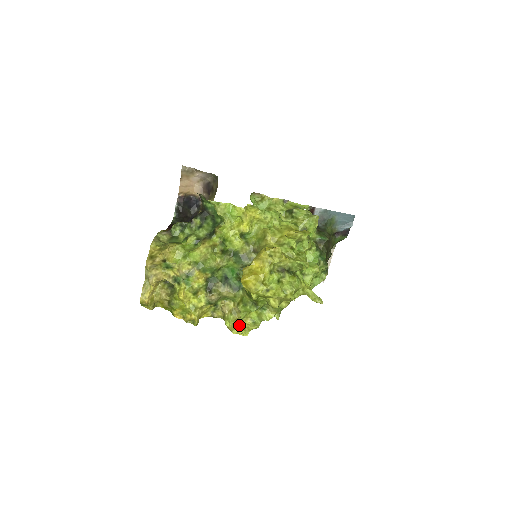
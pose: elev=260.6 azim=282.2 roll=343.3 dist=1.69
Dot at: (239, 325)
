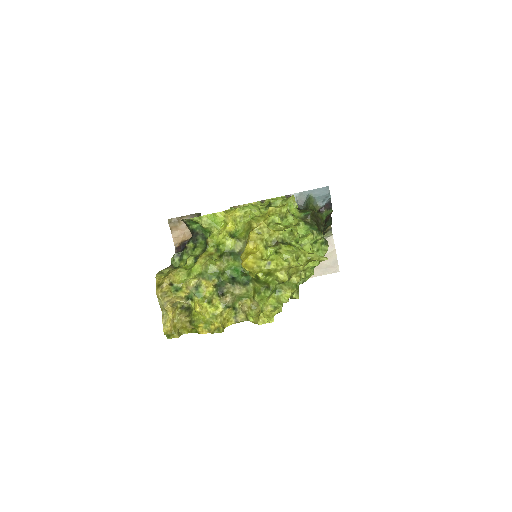
Dot at: (261, 314)
